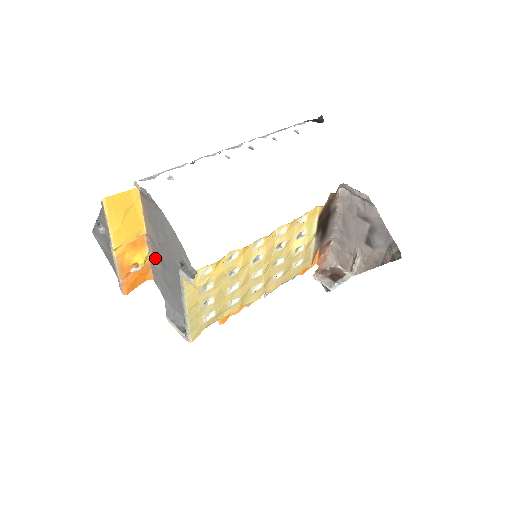
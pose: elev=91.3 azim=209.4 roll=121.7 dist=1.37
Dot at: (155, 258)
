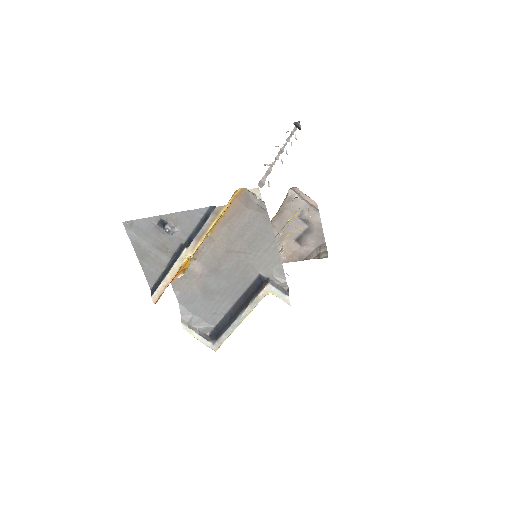
Dot at: (198, 261)
